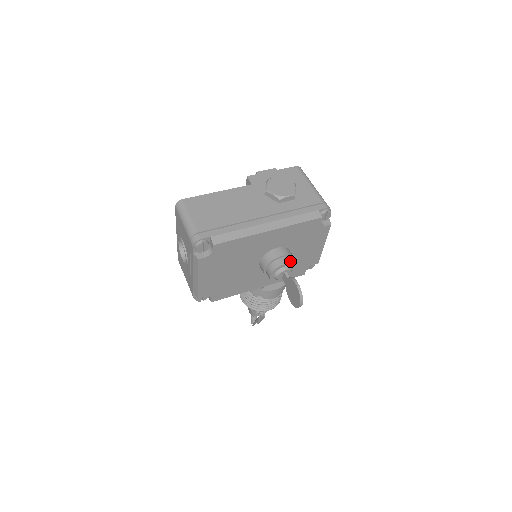
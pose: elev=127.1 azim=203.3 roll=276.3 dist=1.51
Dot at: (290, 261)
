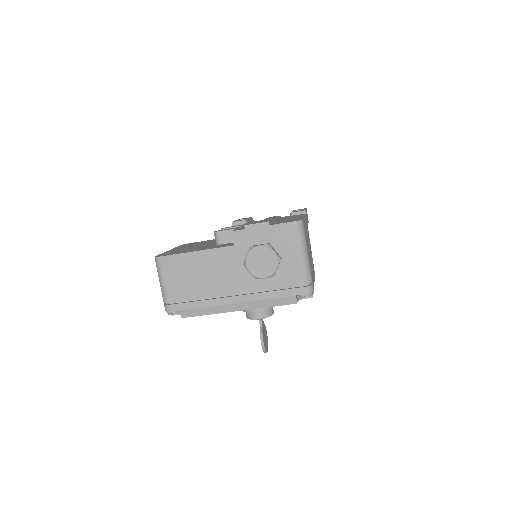
Dot at: (265, 315)
